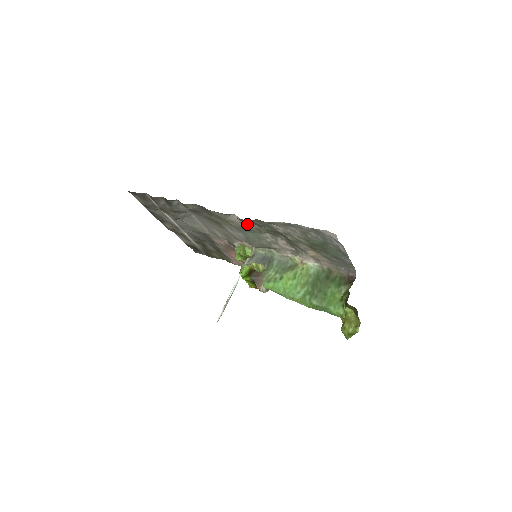
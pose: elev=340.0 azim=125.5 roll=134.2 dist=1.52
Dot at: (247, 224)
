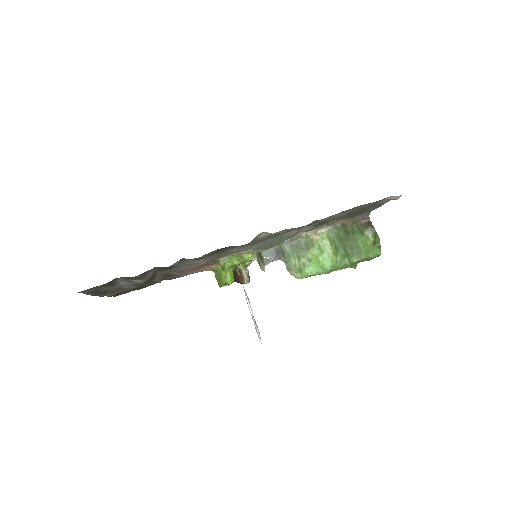
Dot at: (275, 233)
